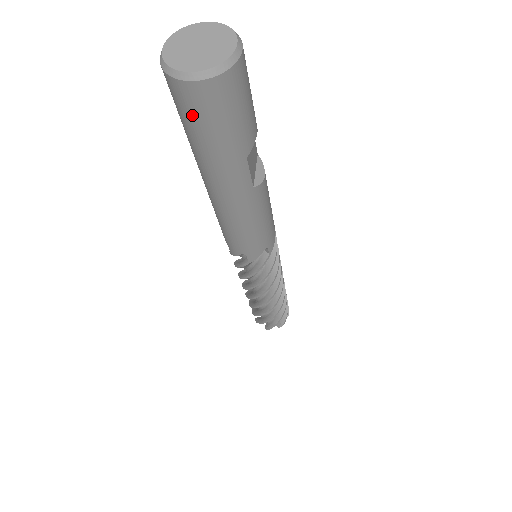
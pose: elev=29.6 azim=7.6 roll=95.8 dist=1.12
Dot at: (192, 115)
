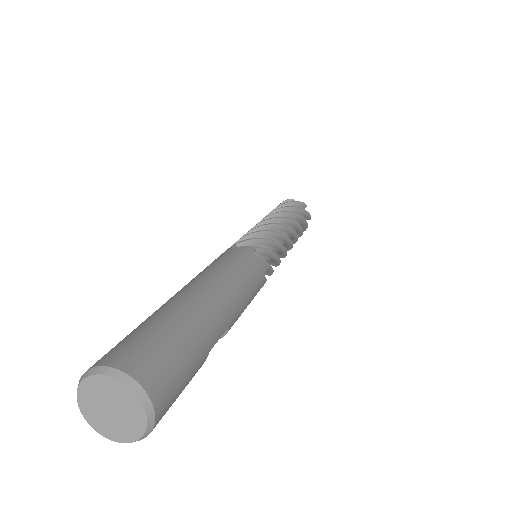
Dot at: occluded
